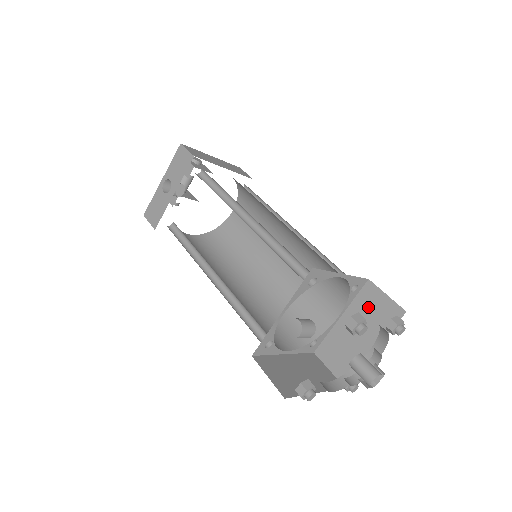
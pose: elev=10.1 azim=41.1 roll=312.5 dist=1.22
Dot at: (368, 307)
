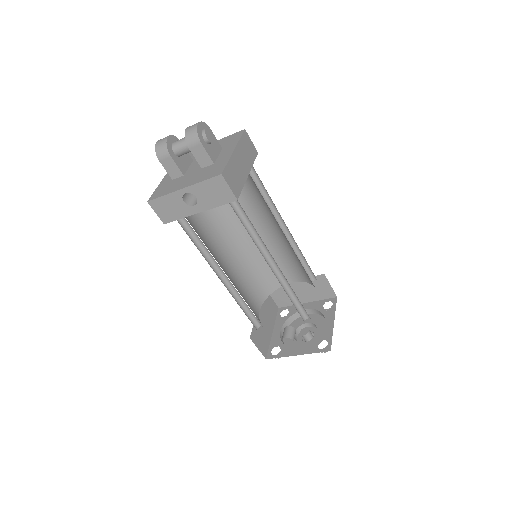
Dot at: (315, 285)
